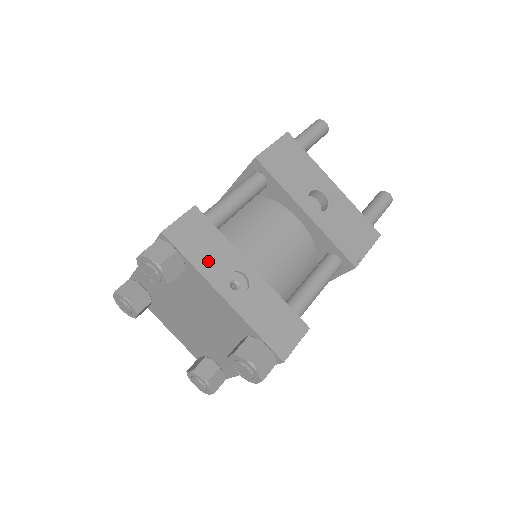
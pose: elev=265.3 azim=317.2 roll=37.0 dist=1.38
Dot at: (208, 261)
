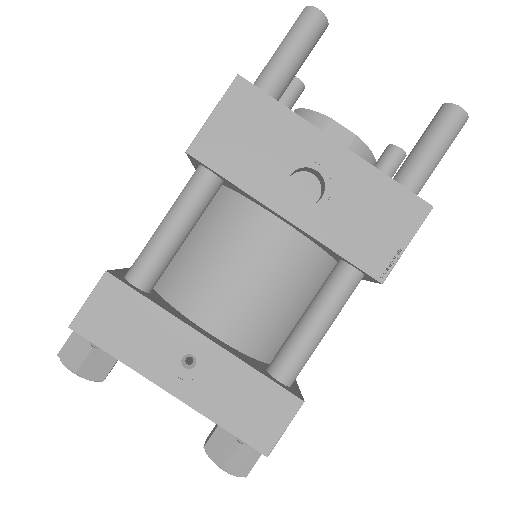
Dot at: (139, 348)
